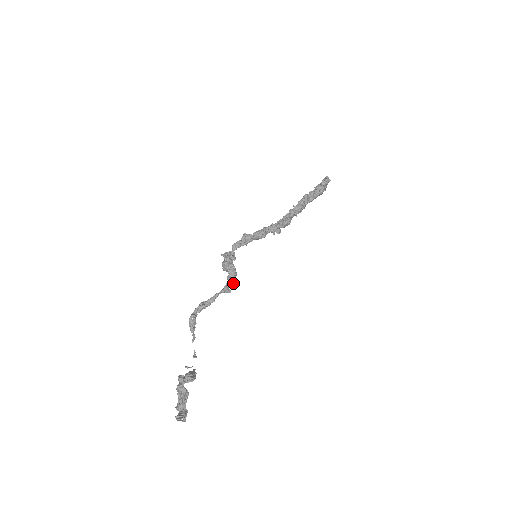
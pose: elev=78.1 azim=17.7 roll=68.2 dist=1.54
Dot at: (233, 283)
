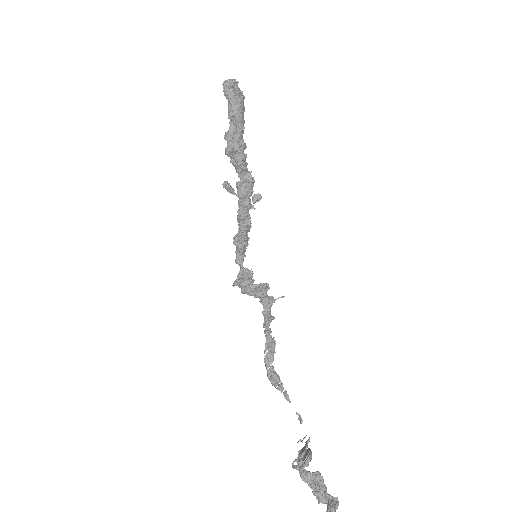
Dot at: (275, 299)
